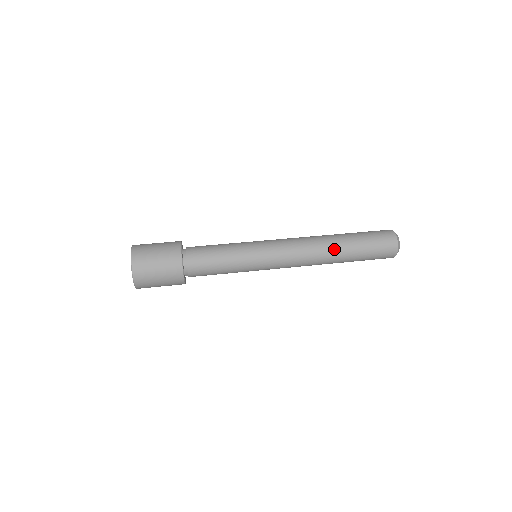
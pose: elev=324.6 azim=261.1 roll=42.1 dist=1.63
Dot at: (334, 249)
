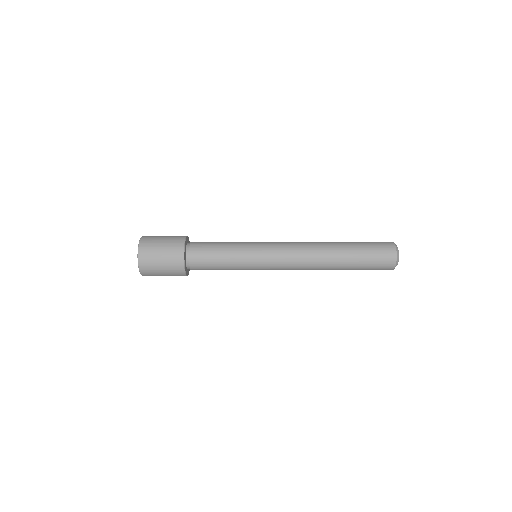
Dot at: (330, 243)
